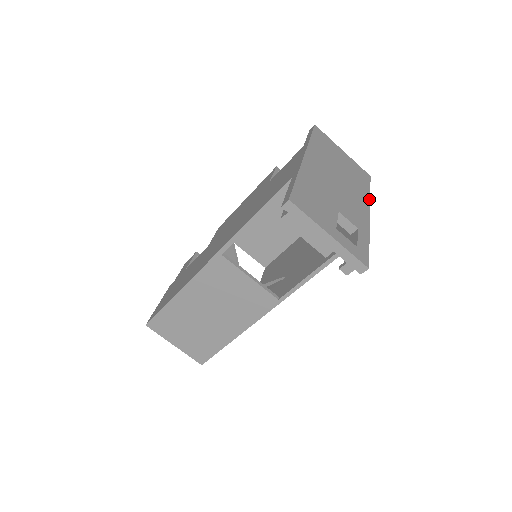
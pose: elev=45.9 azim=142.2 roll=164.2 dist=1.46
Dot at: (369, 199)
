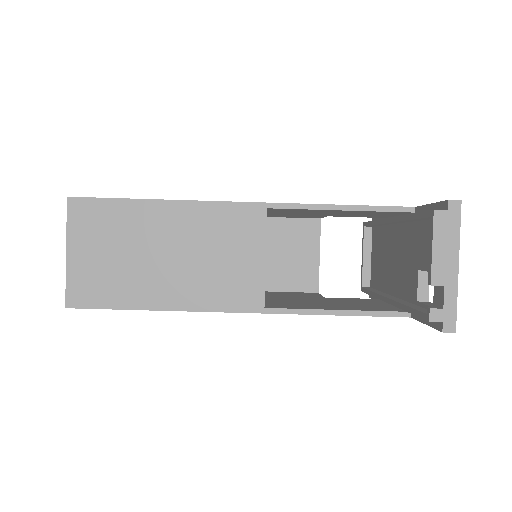
Dot at: occluded
